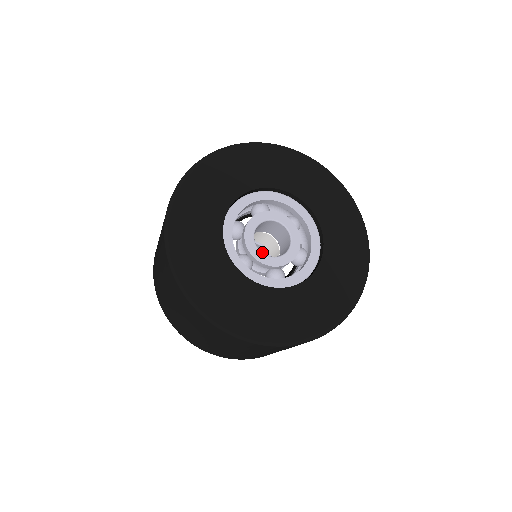
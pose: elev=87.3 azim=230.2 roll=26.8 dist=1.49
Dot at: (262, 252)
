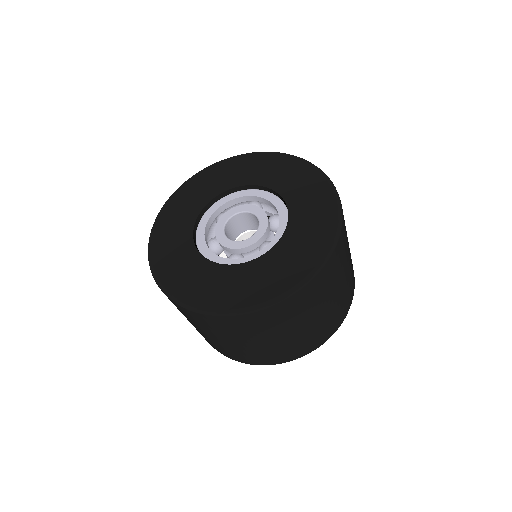
Dot at: occluded
